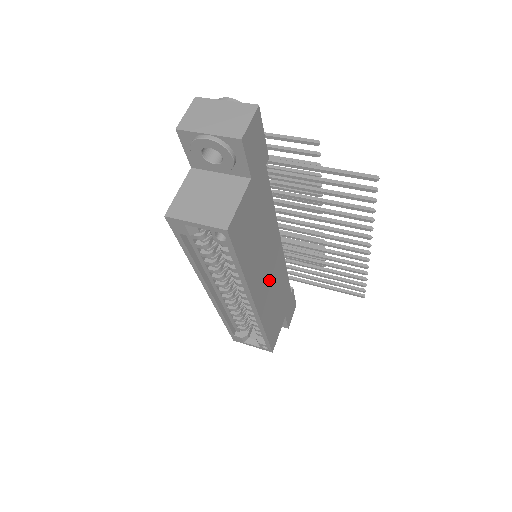
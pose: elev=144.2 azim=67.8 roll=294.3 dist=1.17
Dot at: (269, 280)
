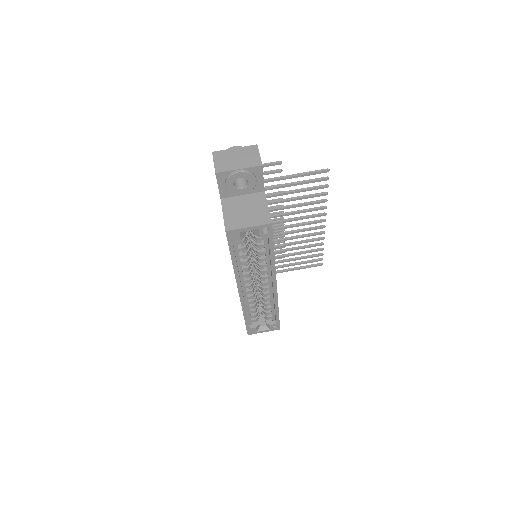
Dot at: occluded
